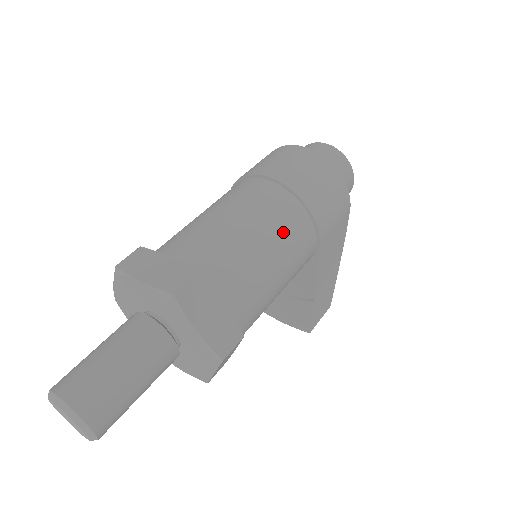
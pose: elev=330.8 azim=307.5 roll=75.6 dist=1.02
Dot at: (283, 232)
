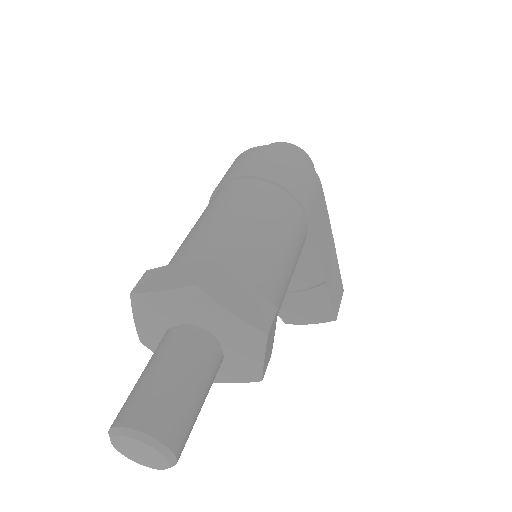
Dot at: (272, 212)
